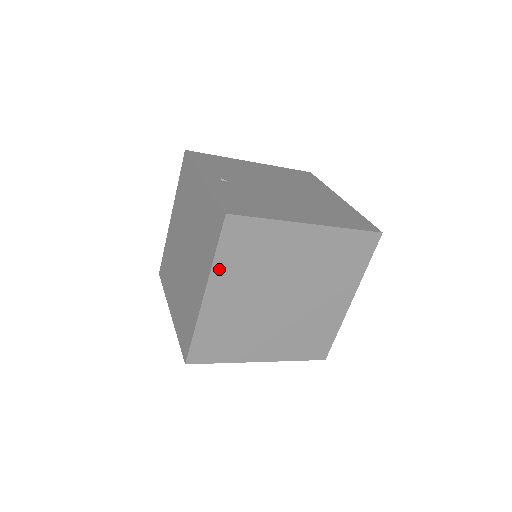
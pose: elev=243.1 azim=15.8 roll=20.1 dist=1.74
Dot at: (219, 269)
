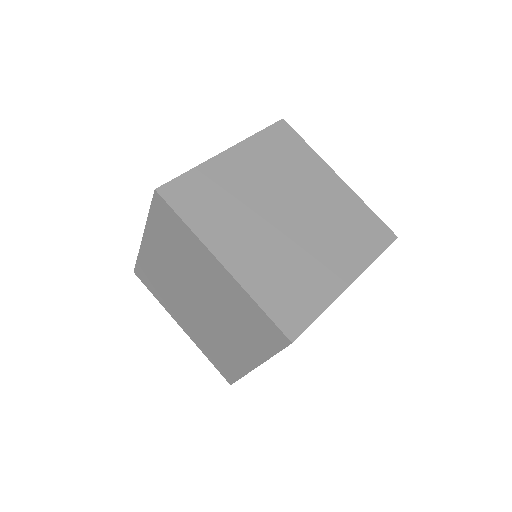
Dot at: (204, 233)
